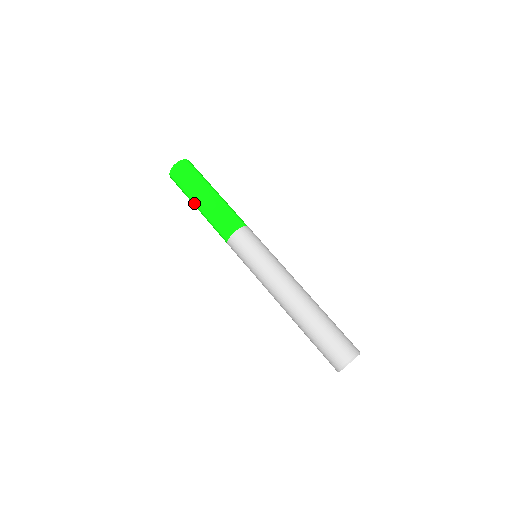
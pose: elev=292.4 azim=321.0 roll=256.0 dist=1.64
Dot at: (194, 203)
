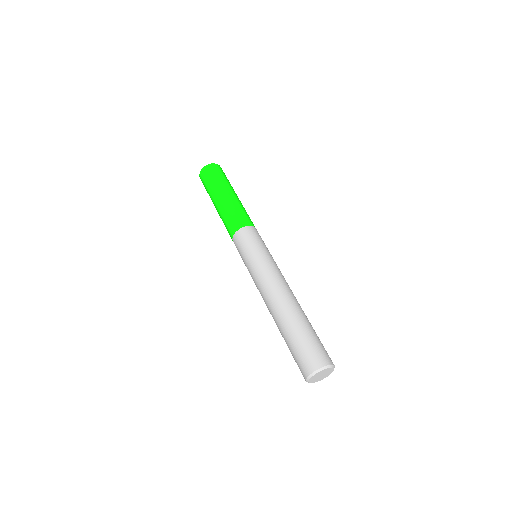
Dot at: (214, 205)
